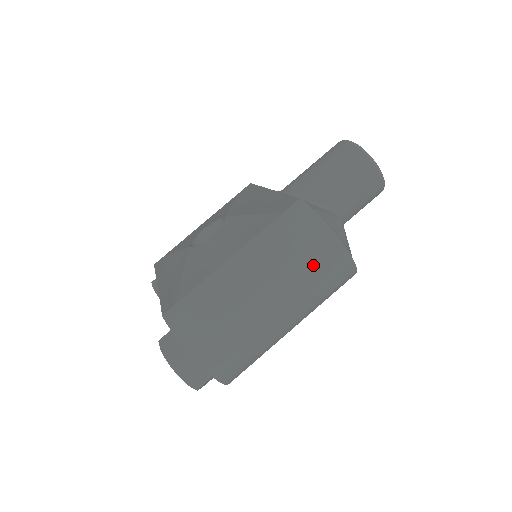
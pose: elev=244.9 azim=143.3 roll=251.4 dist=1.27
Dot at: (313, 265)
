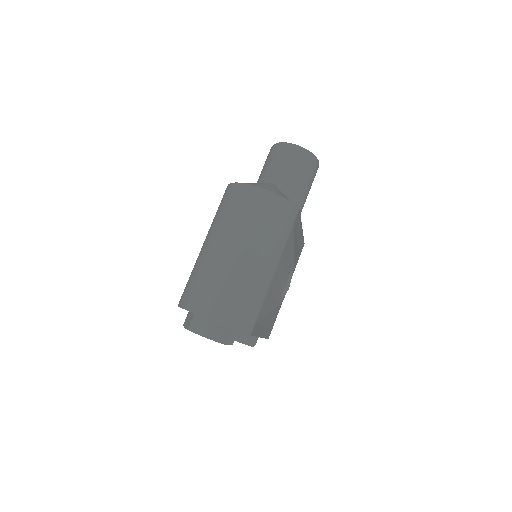
Dot at: (246, 211)
